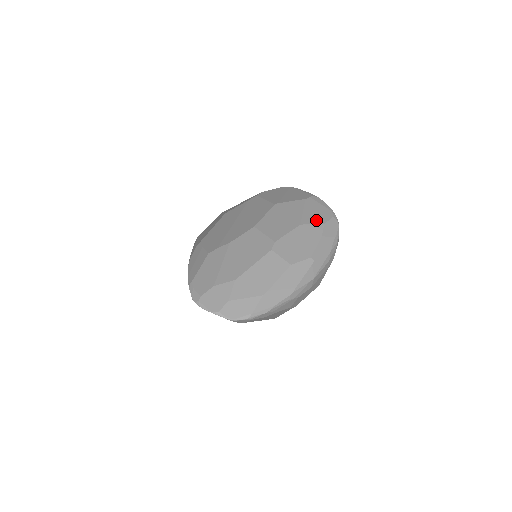
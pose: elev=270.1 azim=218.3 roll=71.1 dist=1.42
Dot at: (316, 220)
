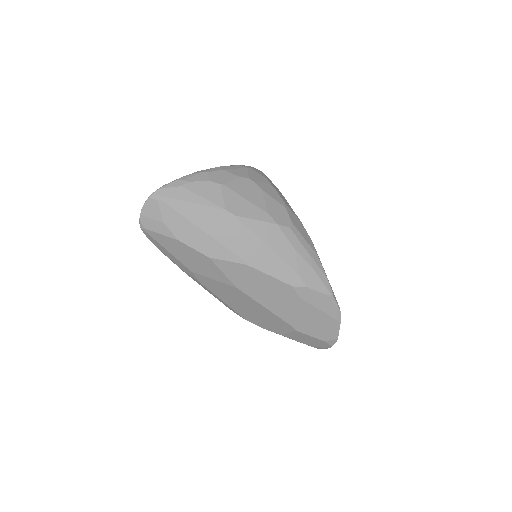
Dot at: occluded
